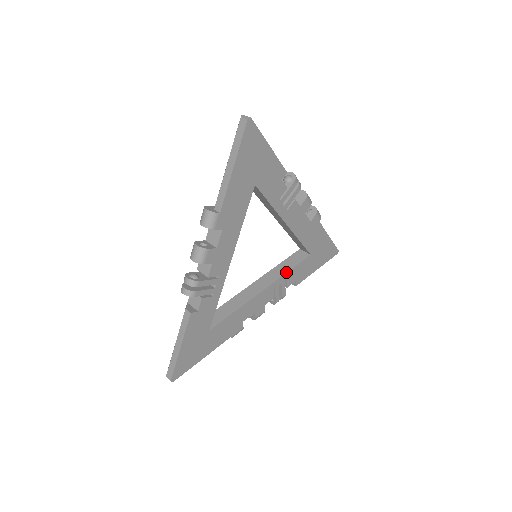
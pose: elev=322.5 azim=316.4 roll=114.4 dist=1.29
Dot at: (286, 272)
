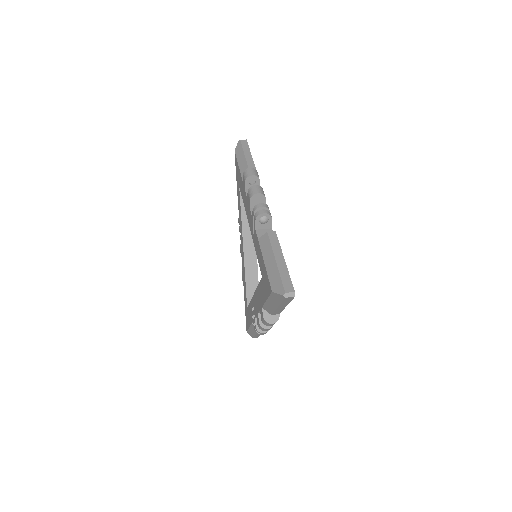
Dot at: occluded
